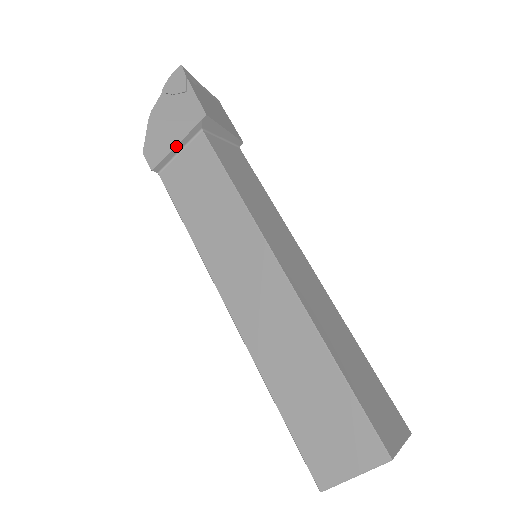
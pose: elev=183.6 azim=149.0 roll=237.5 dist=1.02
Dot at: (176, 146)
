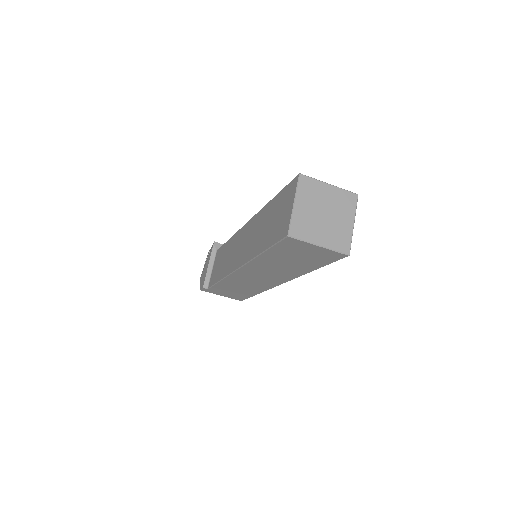
Dot at: (208, 266)
